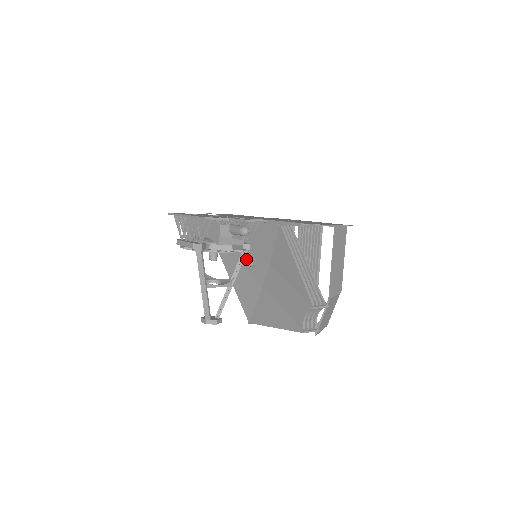
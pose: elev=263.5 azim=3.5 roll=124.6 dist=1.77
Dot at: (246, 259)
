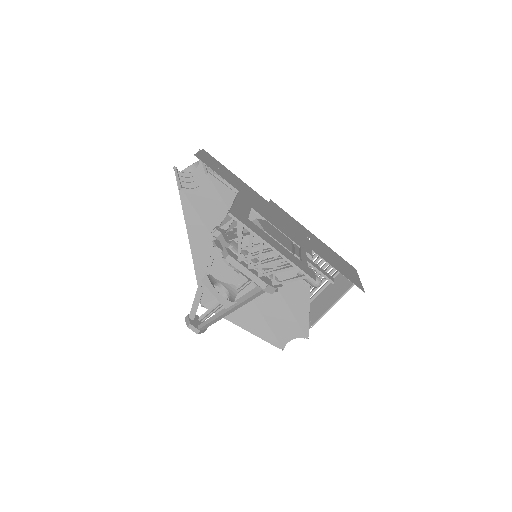
Dot at: occluded
